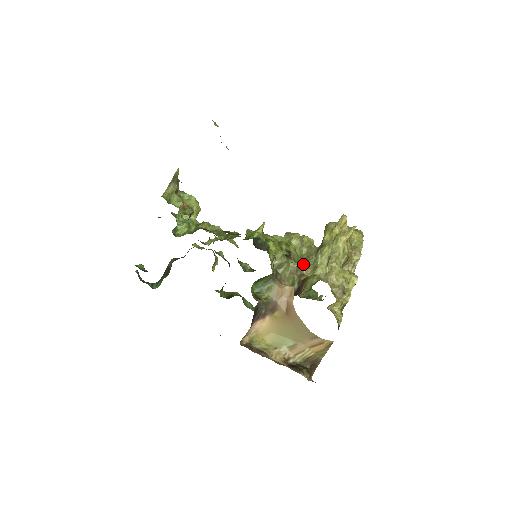
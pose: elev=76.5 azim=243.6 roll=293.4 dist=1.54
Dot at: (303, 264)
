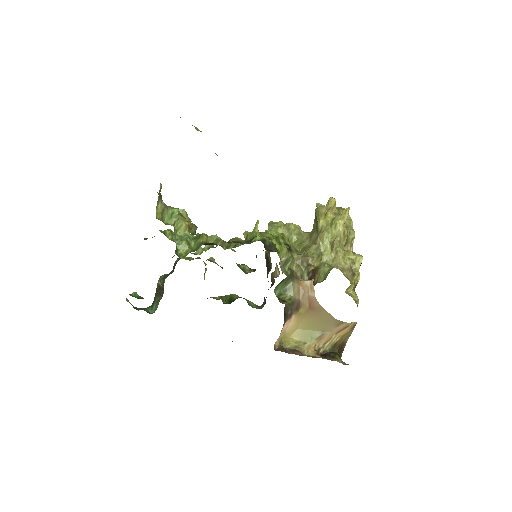
Dot at: (306, 254)
